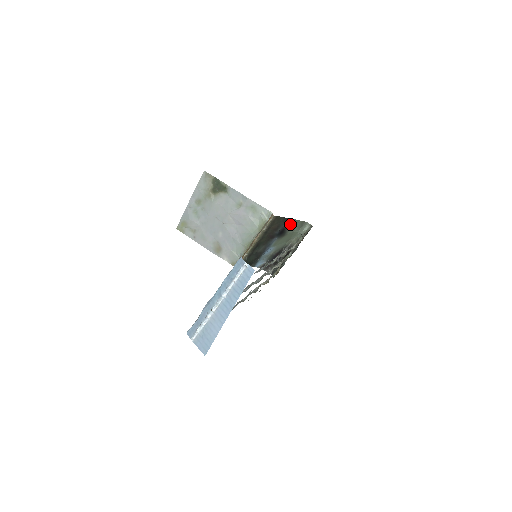
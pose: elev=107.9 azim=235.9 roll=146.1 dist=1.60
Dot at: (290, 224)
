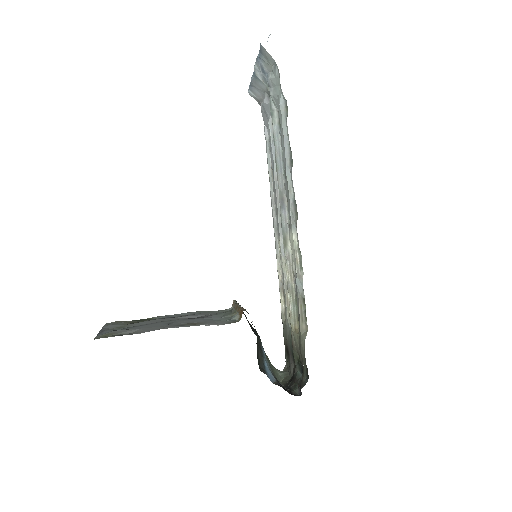
Dot at: occluded
